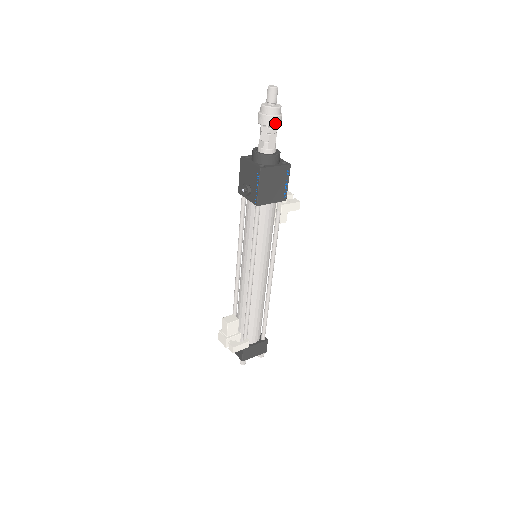
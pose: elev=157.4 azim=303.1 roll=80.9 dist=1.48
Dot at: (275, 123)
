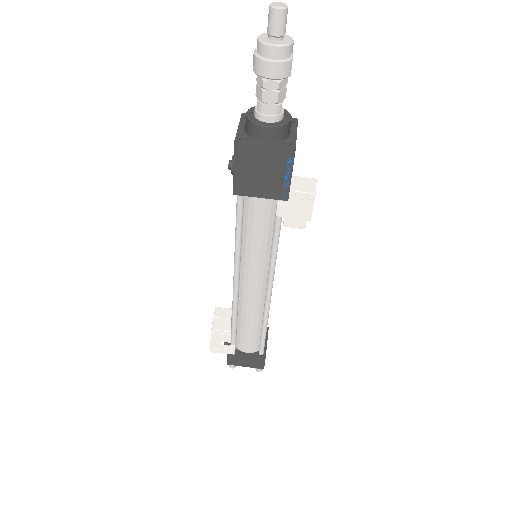
Dot at: (269, 73)
